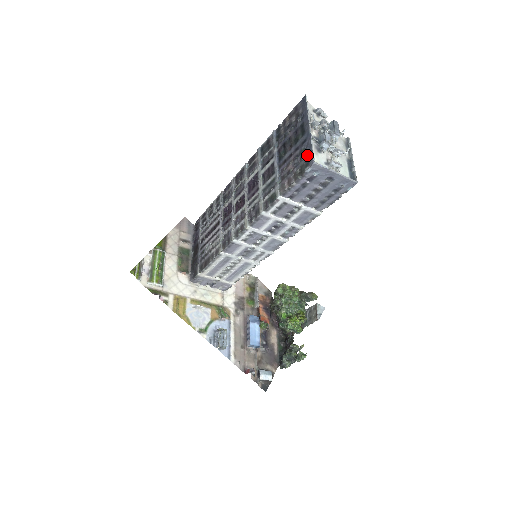
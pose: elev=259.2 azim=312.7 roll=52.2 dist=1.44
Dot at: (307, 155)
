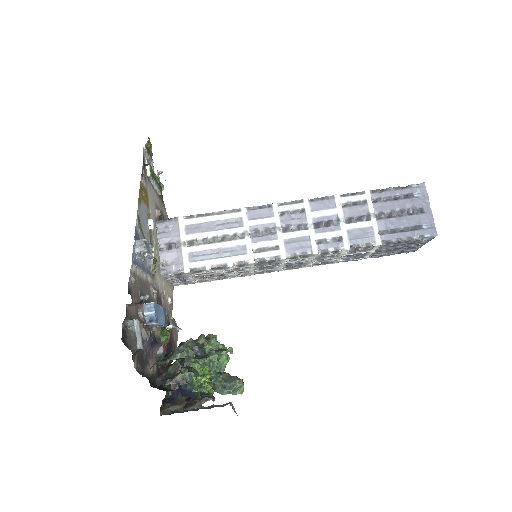
Dot at: occluded
